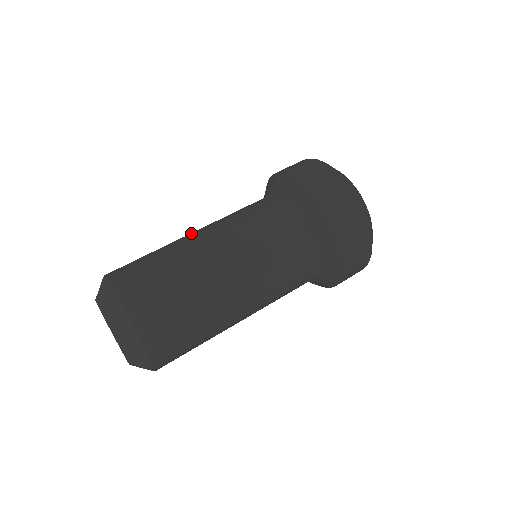
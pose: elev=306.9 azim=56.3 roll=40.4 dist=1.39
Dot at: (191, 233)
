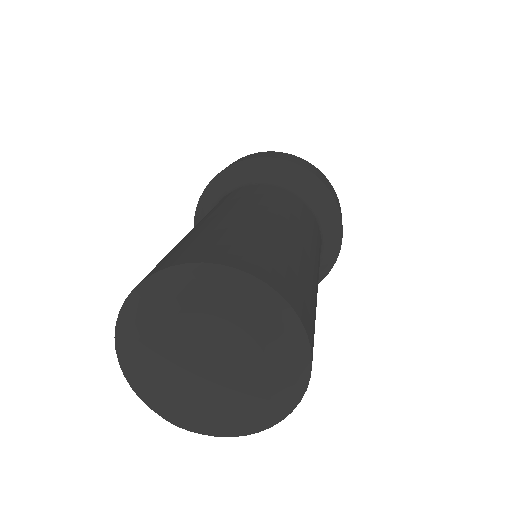
Dot at: occluded
